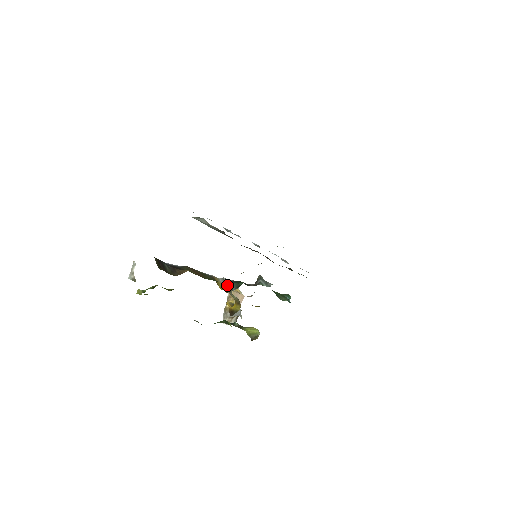
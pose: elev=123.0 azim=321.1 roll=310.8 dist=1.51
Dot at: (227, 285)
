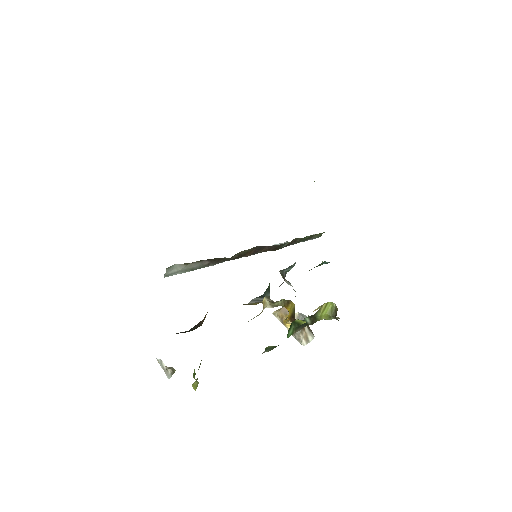
Dot at: (261, 300)
